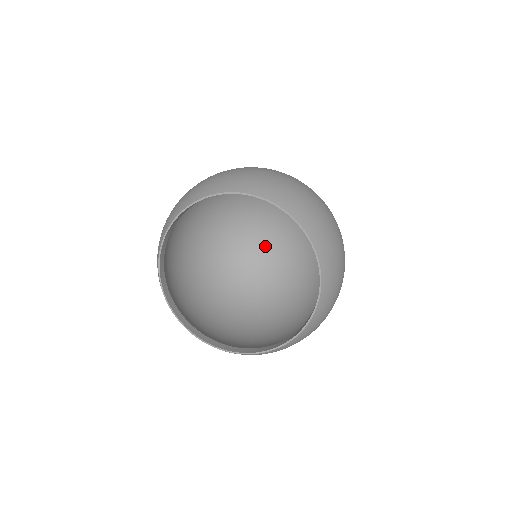
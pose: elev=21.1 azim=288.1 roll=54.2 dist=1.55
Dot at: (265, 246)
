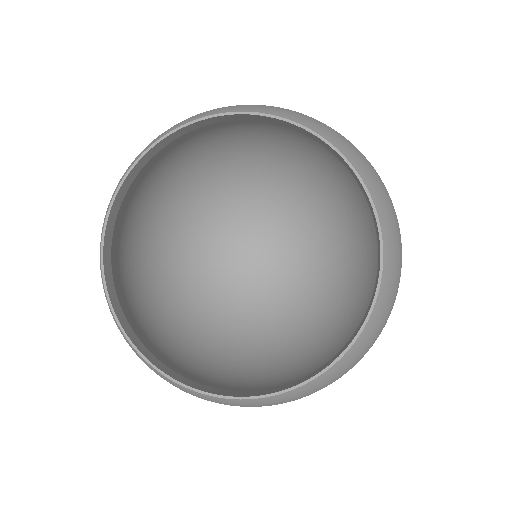
Dot at: (260, 263)
